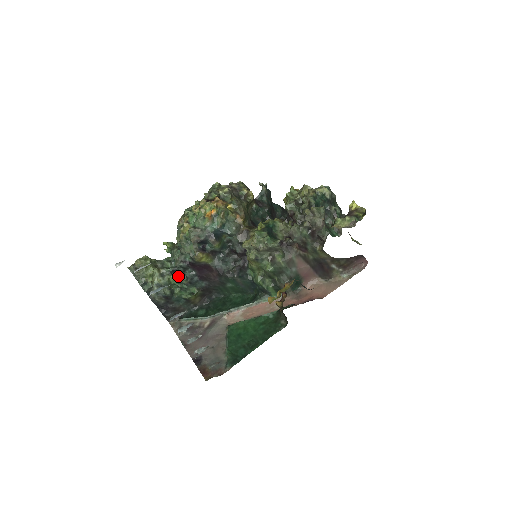
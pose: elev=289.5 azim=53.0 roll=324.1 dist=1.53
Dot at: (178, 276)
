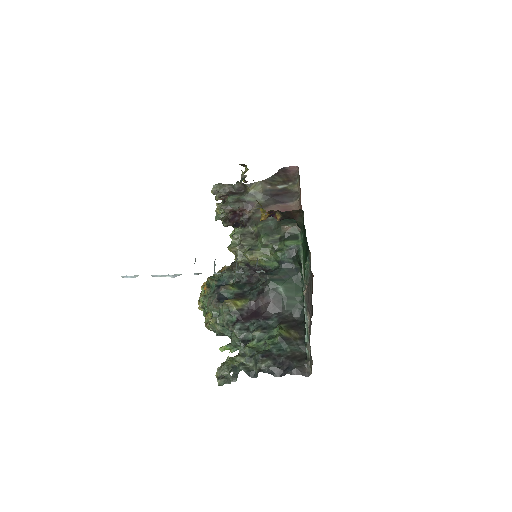
Dot at: (252, 339)
